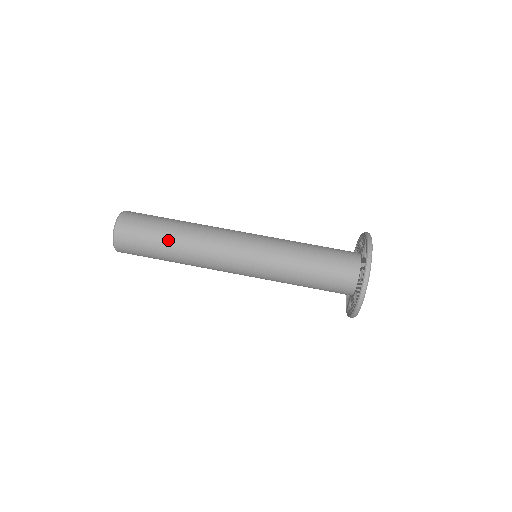
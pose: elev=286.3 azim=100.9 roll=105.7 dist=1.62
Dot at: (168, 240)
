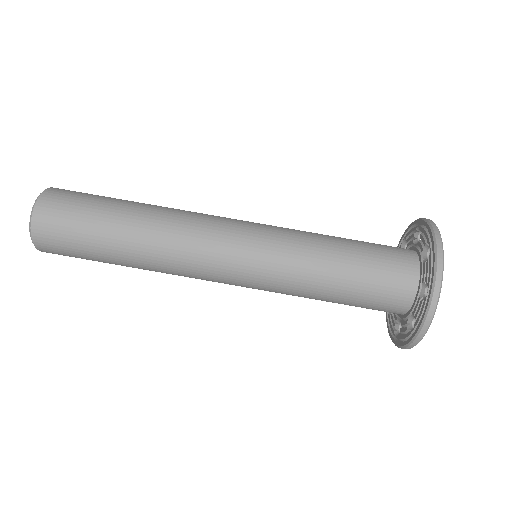
Dot at: (124, 211)
